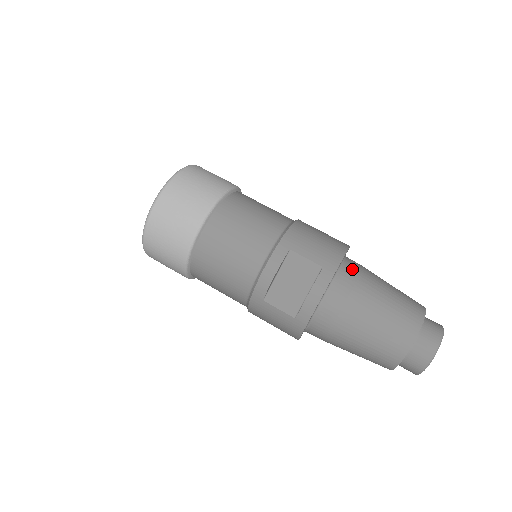
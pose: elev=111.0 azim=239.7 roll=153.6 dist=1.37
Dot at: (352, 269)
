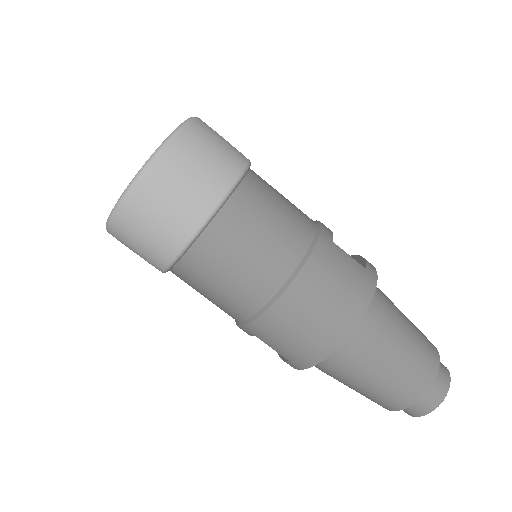
Dot at: (334, 360)
